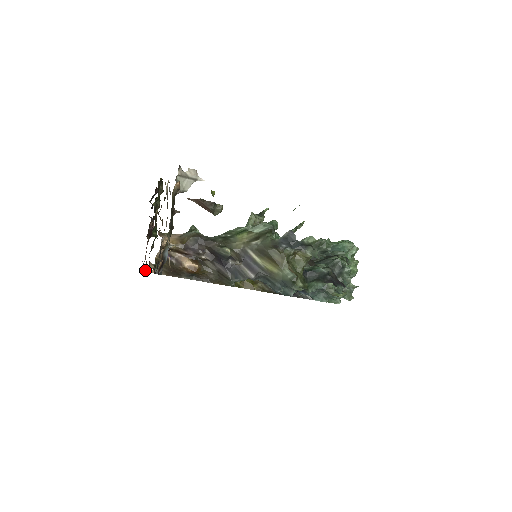
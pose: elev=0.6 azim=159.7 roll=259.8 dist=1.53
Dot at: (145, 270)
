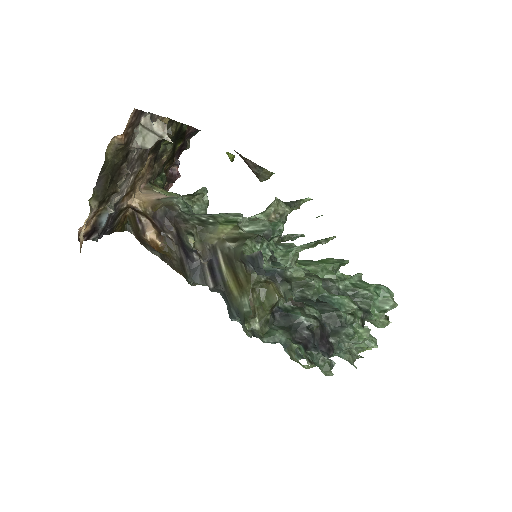
Dot at: occluded
